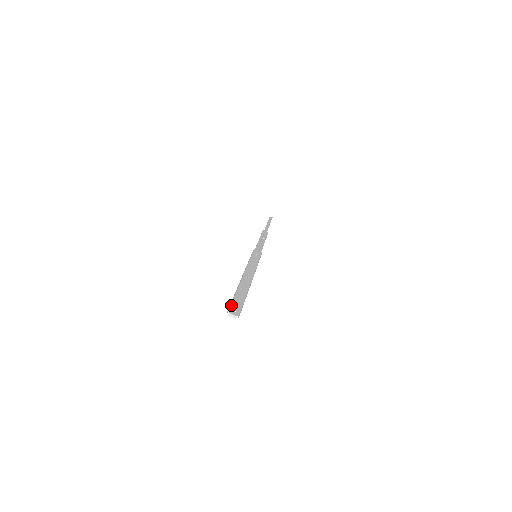
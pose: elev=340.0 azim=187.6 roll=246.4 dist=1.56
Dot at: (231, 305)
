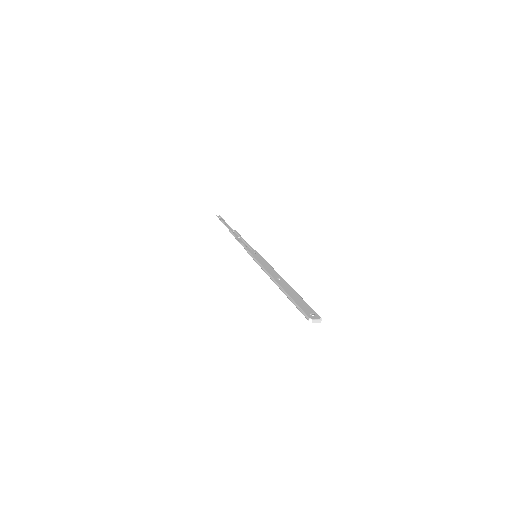
Dot at: (304, 311)
